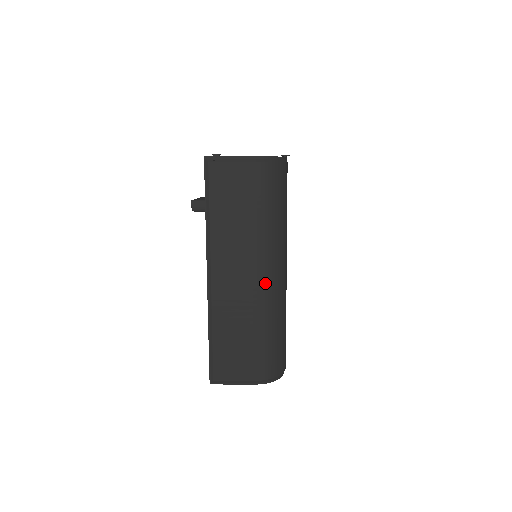
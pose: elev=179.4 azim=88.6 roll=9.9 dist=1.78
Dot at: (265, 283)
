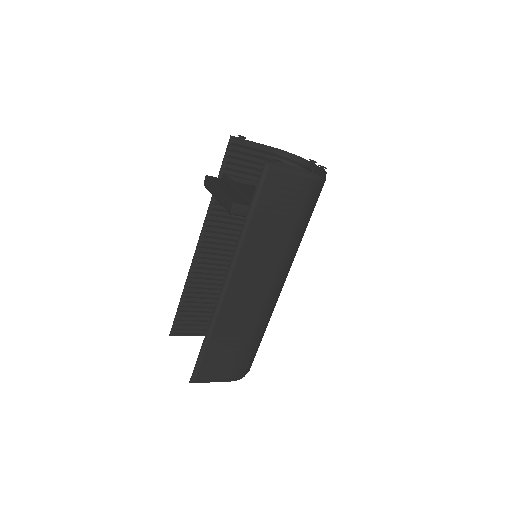
Dot at: (274, 294)
